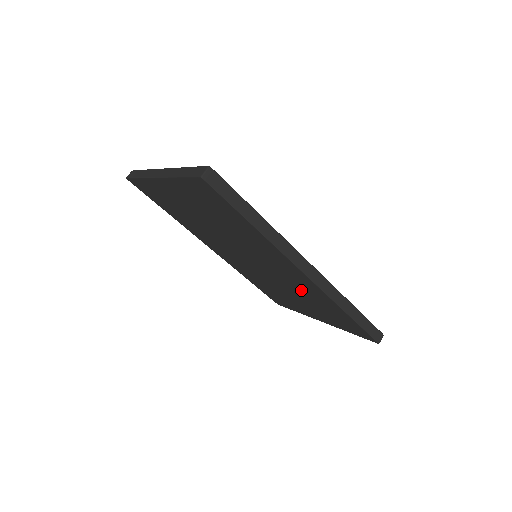
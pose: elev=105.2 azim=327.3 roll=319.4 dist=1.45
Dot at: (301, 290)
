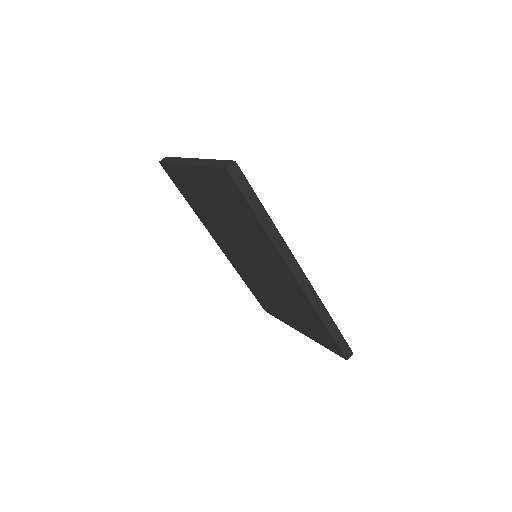
Dot at: (289, 295)
